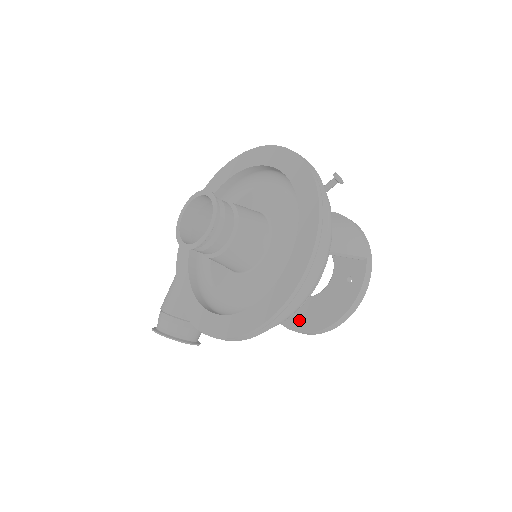
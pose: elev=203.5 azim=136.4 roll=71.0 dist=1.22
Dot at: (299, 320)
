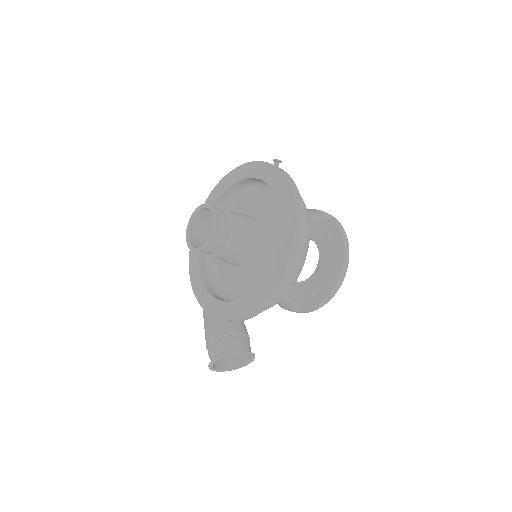
Dot at: (317, 294)
